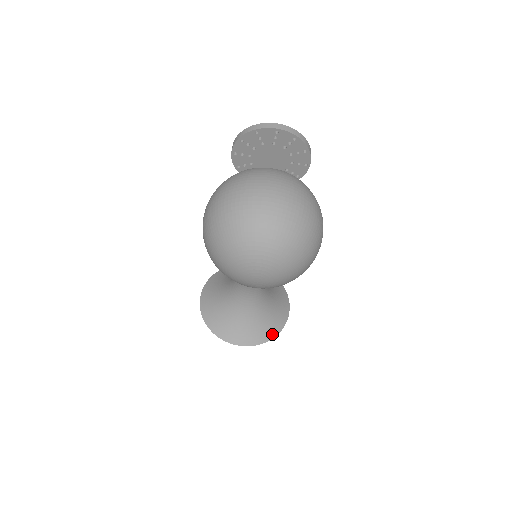
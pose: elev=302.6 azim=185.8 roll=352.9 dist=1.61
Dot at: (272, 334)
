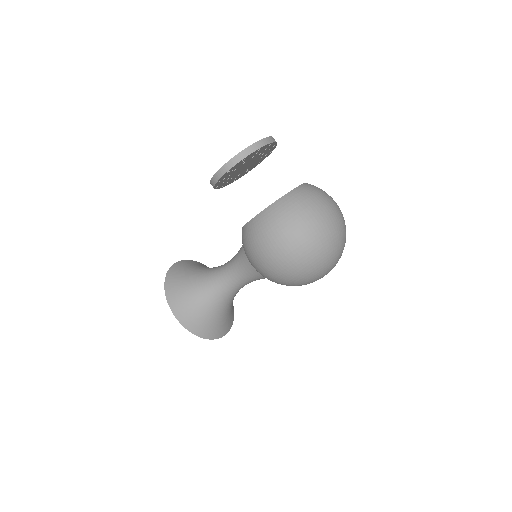
Dot at: (233, 309)
